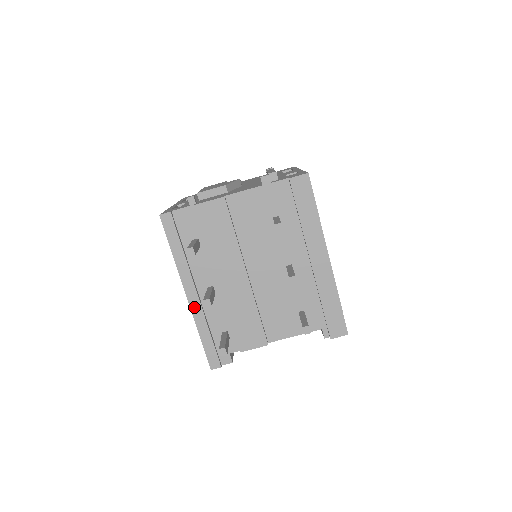
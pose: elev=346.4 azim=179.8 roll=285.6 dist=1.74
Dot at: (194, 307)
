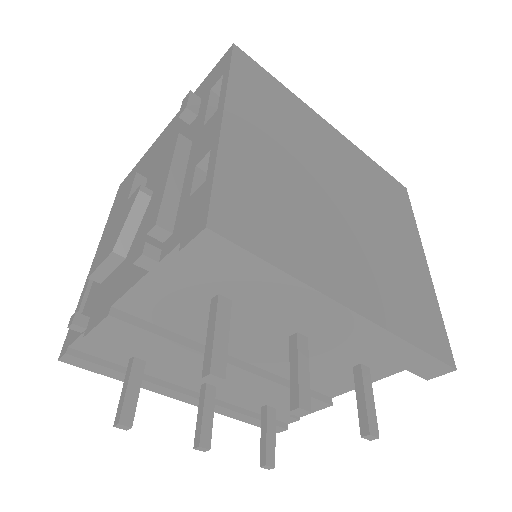
Dot at: occluded
